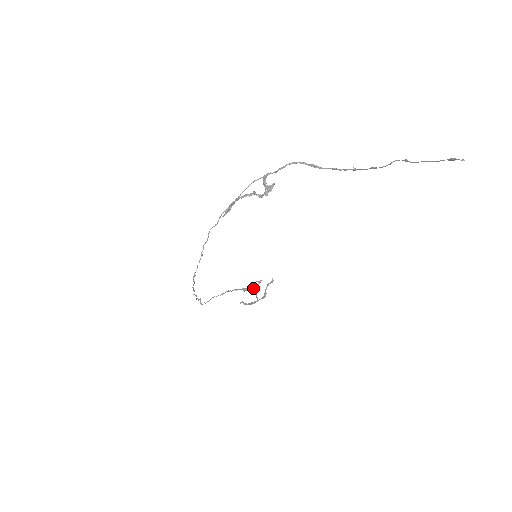
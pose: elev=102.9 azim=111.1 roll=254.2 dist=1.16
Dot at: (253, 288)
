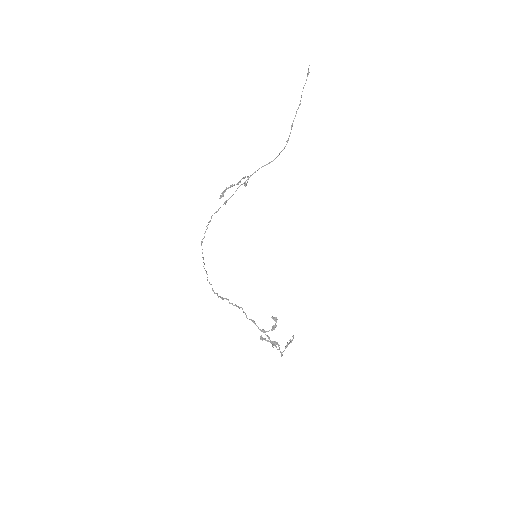
Dot at: (271, 329)
